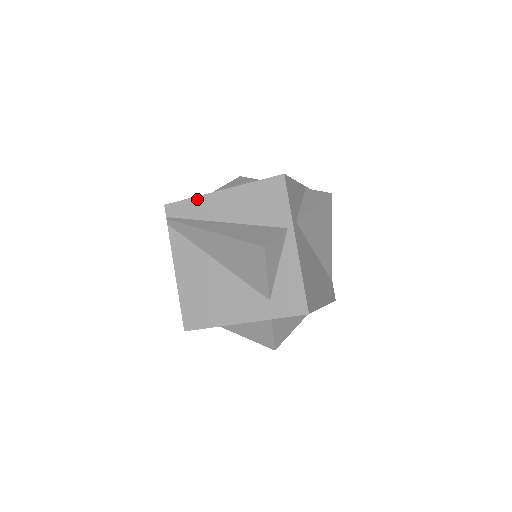
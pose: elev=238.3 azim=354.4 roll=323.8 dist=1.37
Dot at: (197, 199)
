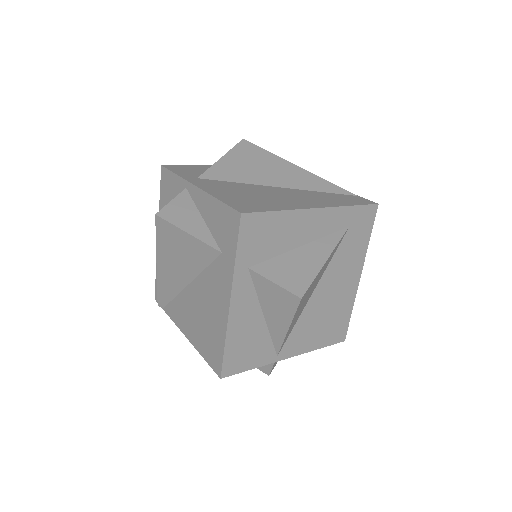
Dot at: occluded
